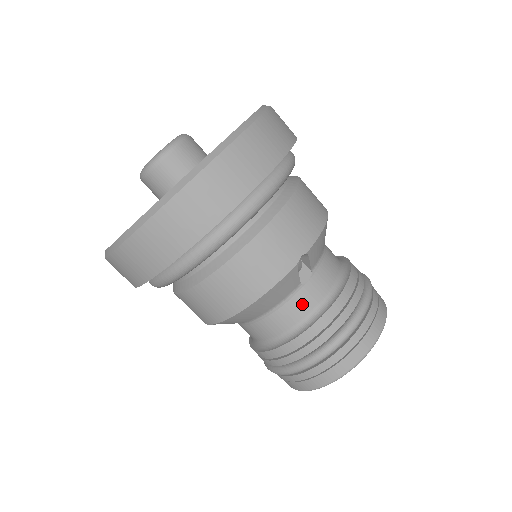
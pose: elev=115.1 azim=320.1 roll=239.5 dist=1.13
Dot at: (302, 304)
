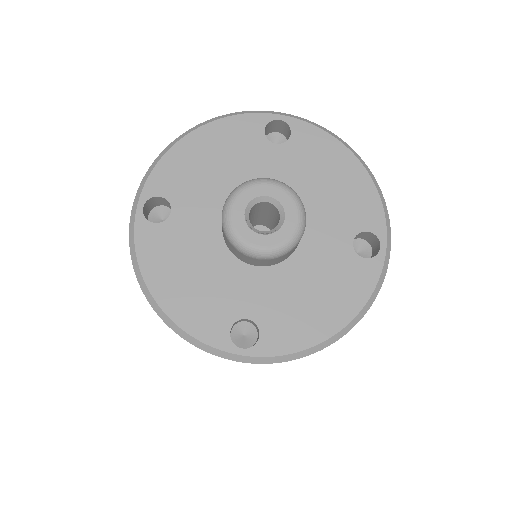
Dot at: occluded
